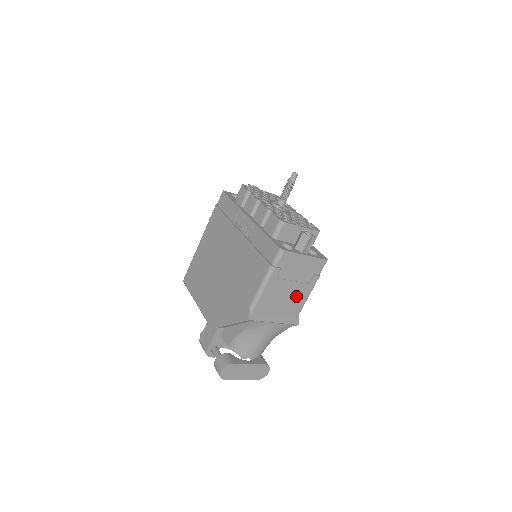
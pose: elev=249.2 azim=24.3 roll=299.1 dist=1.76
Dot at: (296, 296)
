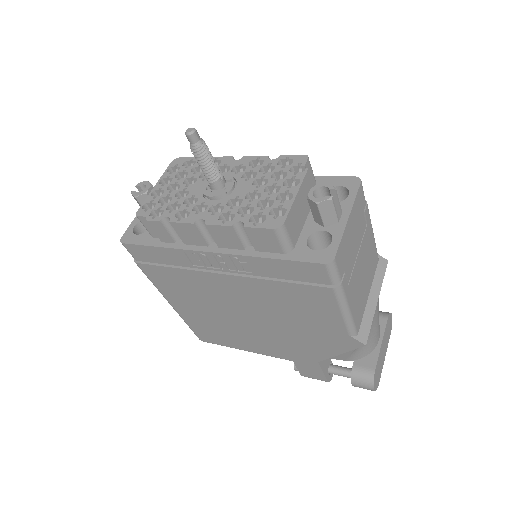
Dot at: (367, 253)
